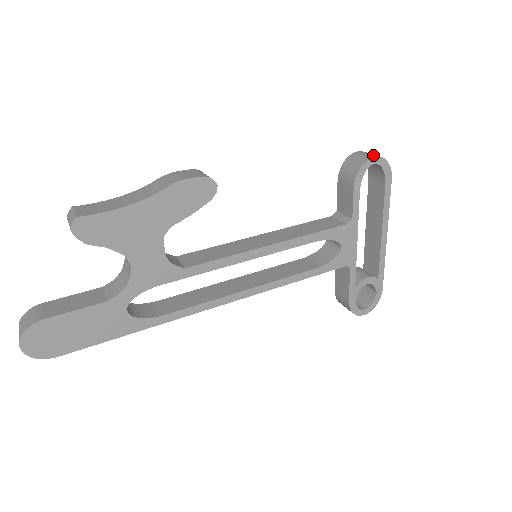
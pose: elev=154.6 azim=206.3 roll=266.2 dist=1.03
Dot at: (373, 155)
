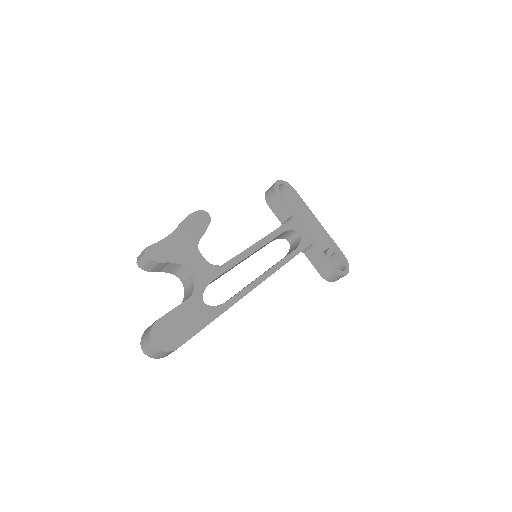
Dot at: (276, 182)
